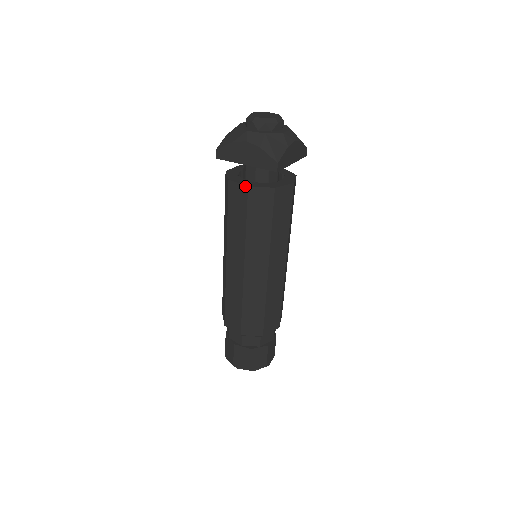
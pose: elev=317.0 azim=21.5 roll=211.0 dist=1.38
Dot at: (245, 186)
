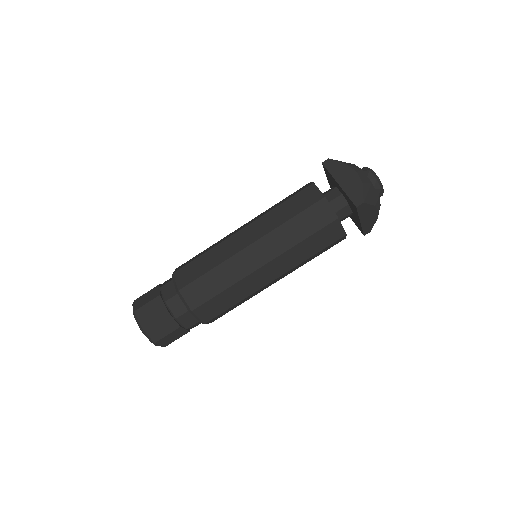
Dot at: (323, 195)
